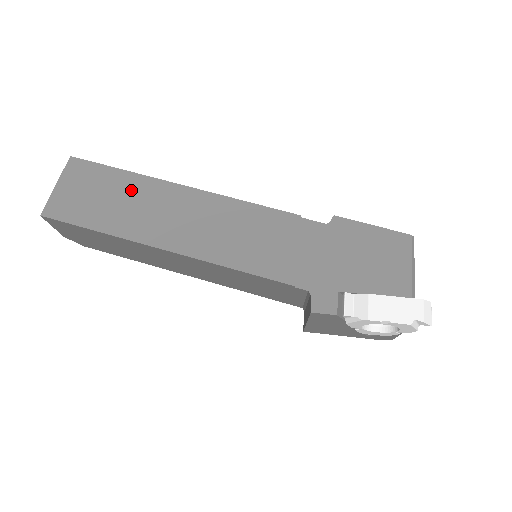
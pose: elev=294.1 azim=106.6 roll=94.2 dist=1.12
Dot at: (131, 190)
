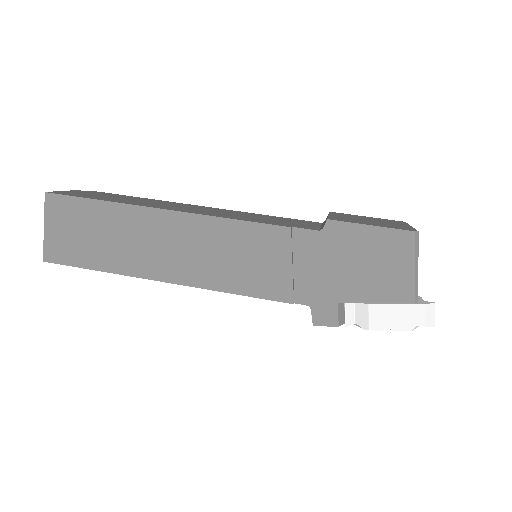
Dot at: (115, 223)
